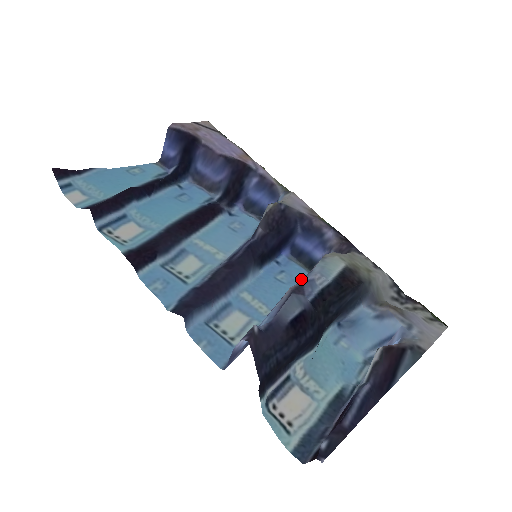
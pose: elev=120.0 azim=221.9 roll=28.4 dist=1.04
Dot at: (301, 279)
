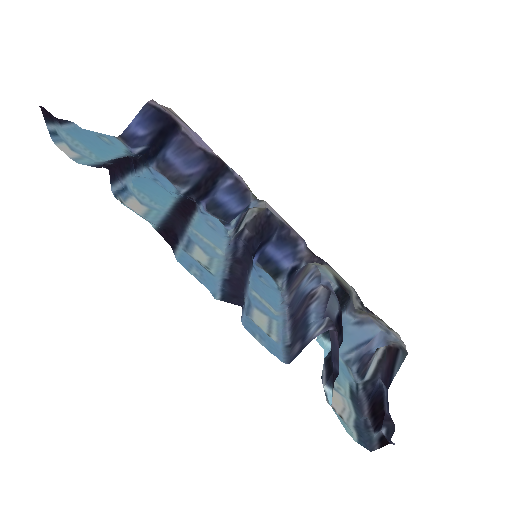
Dot at: (315, 282)
